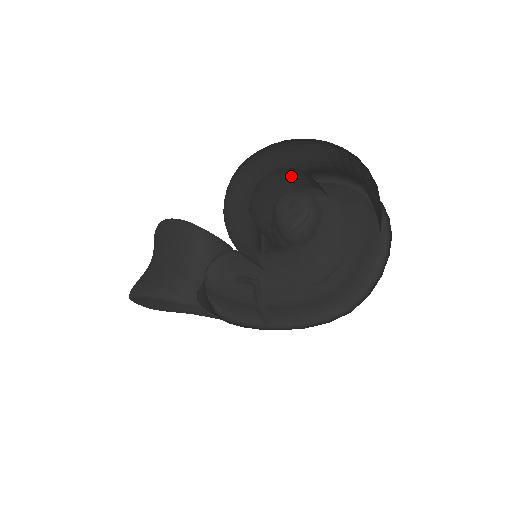
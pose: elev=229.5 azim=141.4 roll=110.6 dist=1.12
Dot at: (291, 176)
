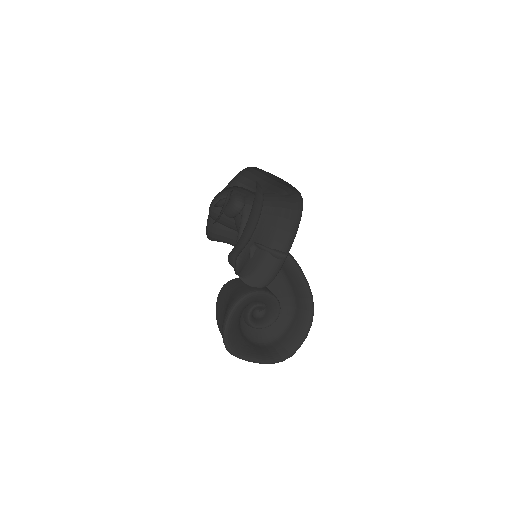
Dot at: occluded
